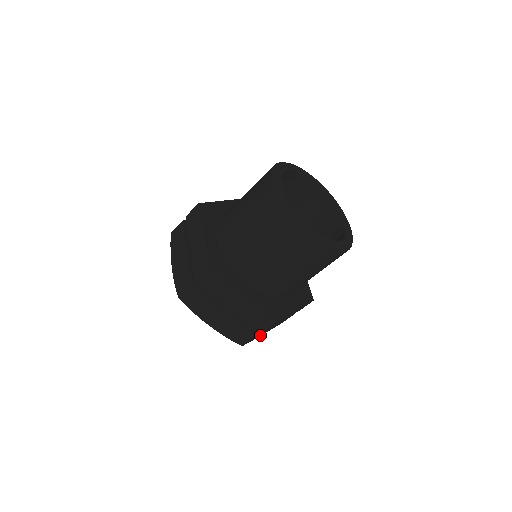
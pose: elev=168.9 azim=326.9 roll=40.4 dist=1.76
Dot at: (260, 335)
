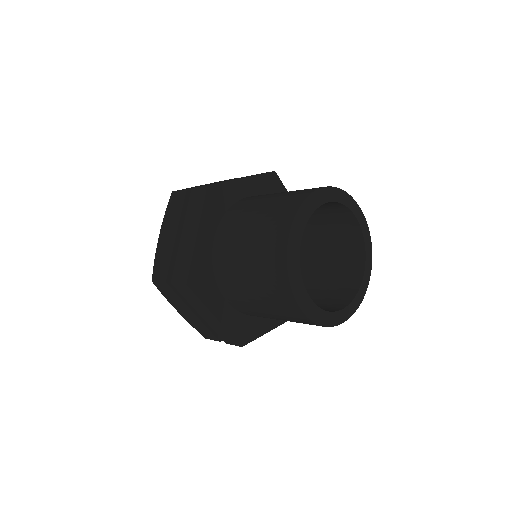
Dot at: occluded
